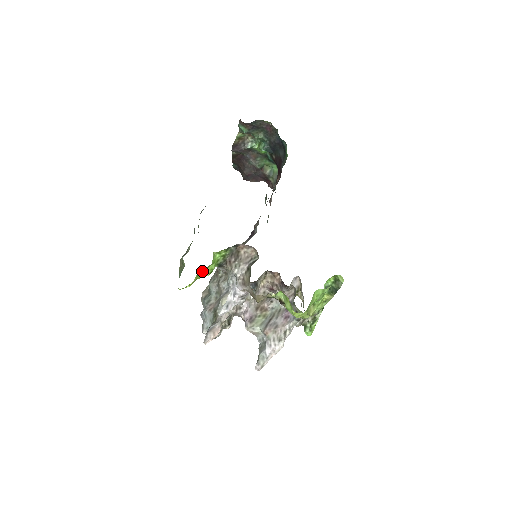
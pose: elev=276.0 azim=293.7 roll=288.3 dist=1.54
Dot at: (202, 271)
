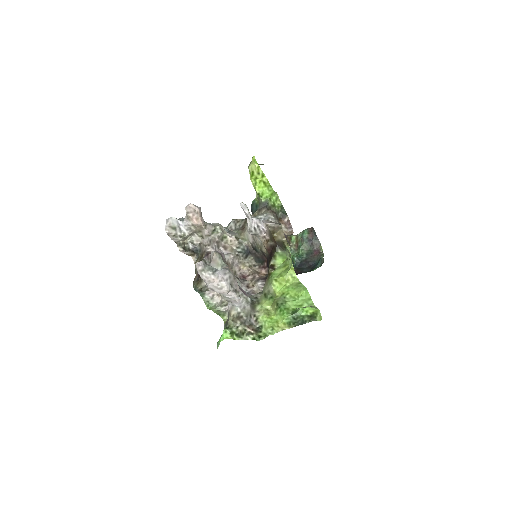
Dot at: (266, 181)
